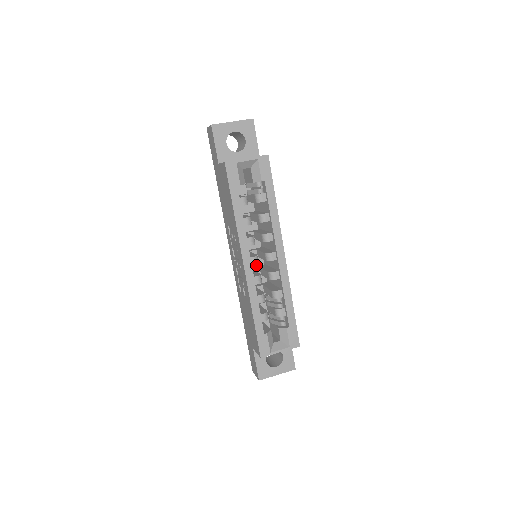
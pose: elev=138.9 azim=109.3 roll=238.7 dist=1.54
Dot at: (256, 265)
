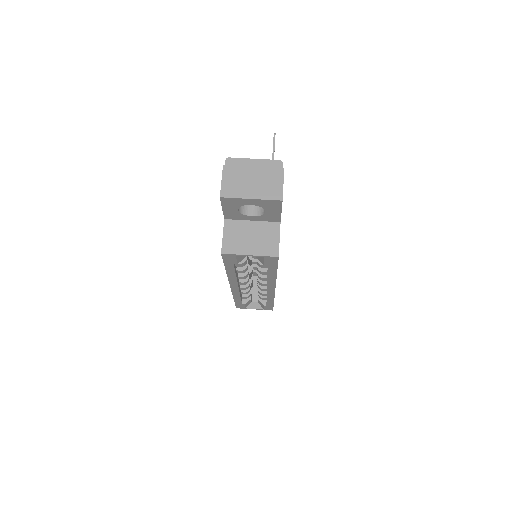
Dot at: occluded
